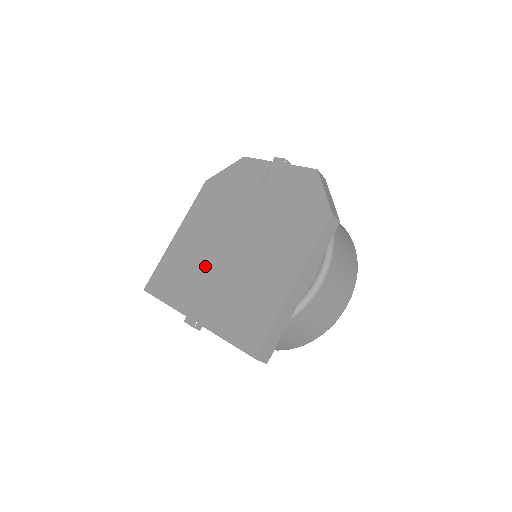
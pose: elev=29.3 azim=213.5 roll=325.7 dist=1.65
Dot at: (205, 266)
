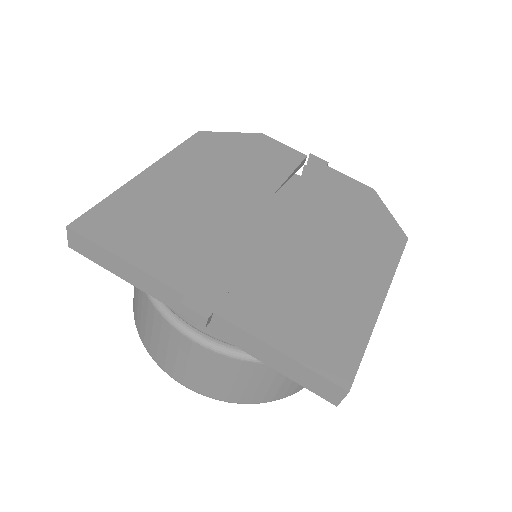
Dot at: (217, 233)
